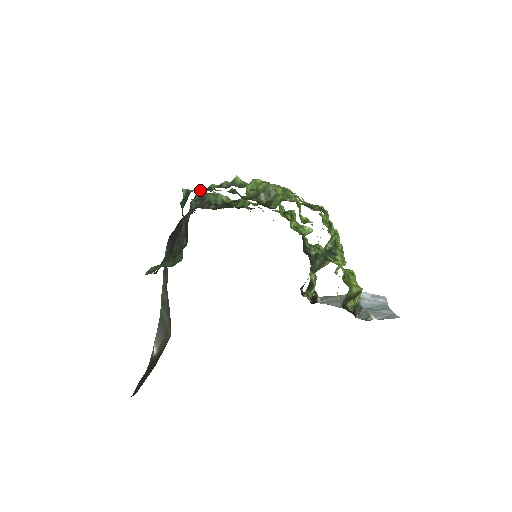
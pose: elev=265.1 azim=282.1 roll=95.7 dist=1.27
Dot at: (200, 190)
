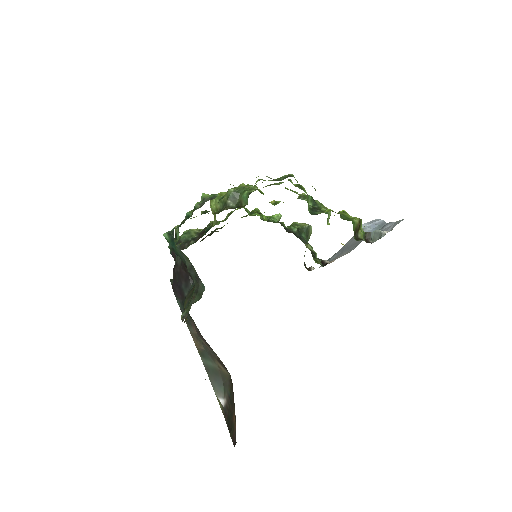
Dot at: (178, 227)
